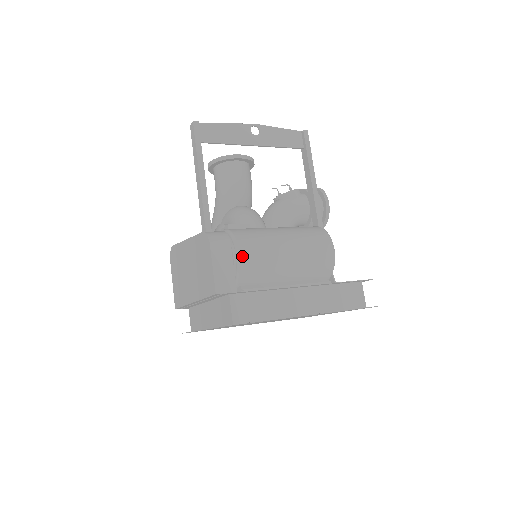
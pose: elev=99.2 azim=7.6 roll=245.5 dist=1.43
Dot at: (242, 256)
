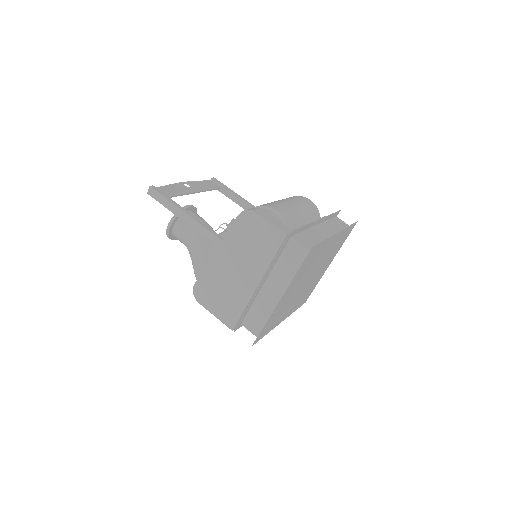
Dot at: (277, 211)
